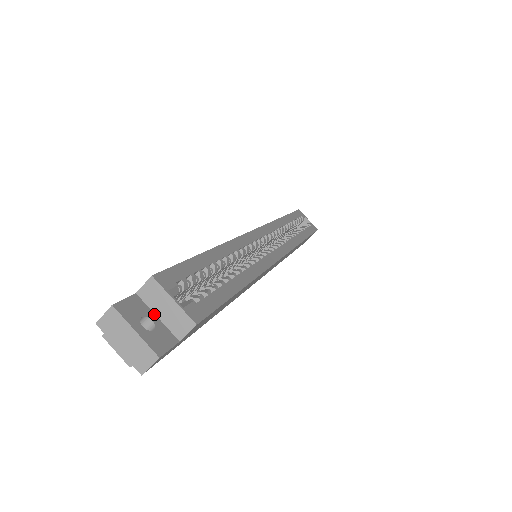
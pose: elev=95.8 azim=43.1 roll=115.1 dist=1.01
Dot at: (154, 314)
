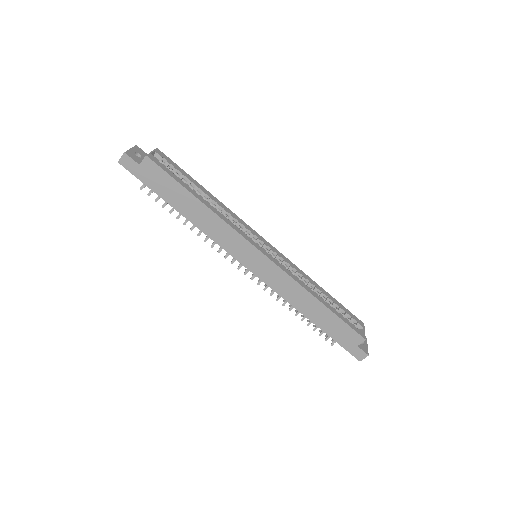
Dot at: occluded
